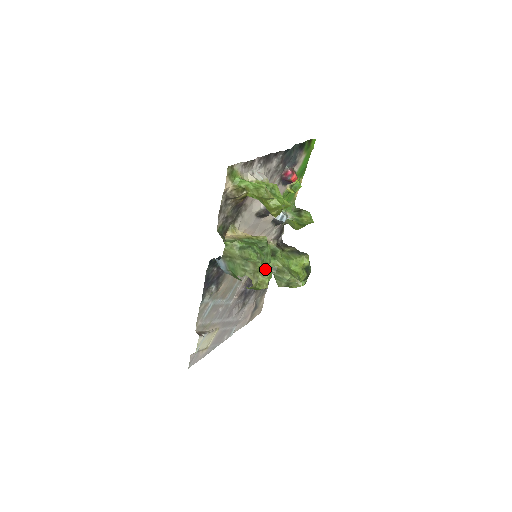
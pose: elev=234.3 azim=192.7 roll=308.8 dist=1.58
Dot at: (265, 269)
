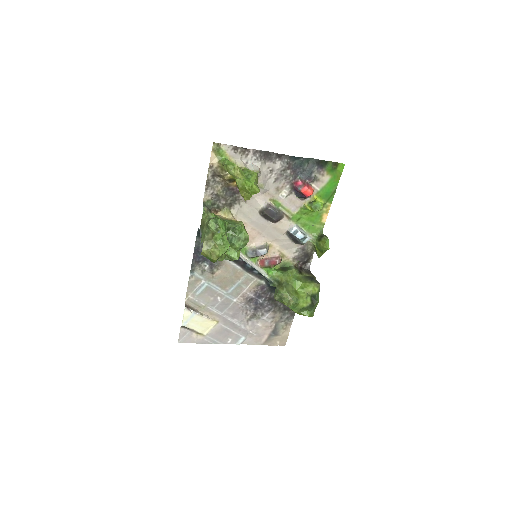
Dot at: (222, 243)
